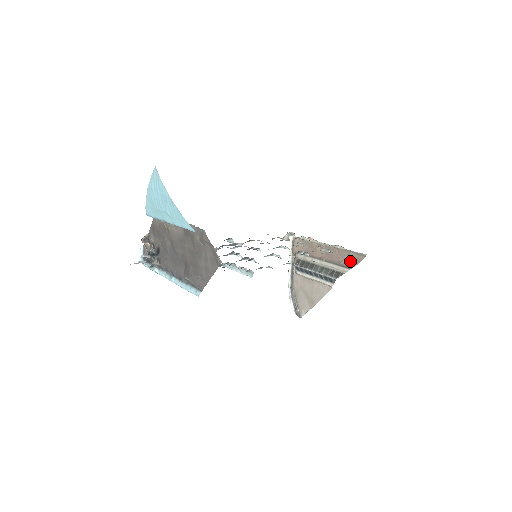
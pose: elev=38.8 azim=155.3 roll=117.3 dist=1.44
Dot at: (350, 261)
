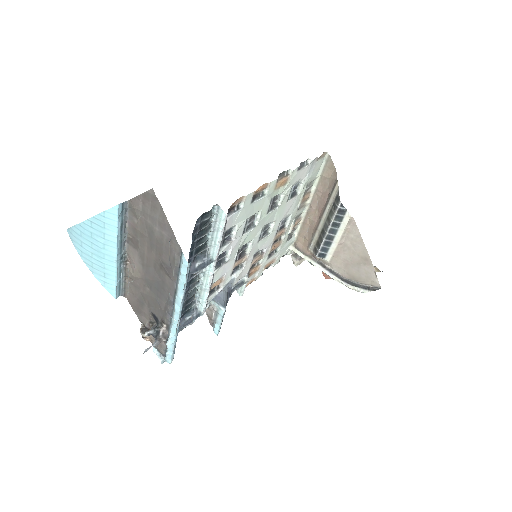
Dot at: (331, 180)
